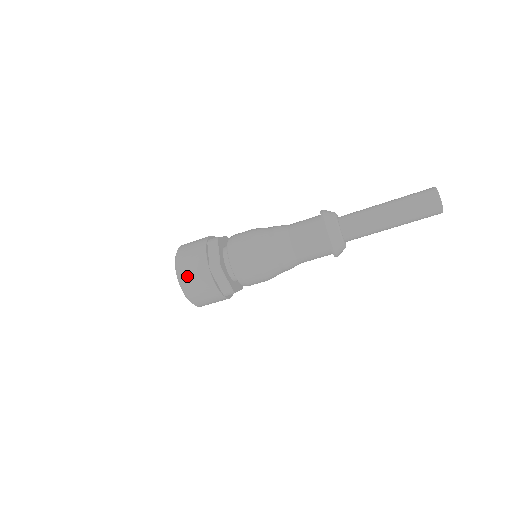
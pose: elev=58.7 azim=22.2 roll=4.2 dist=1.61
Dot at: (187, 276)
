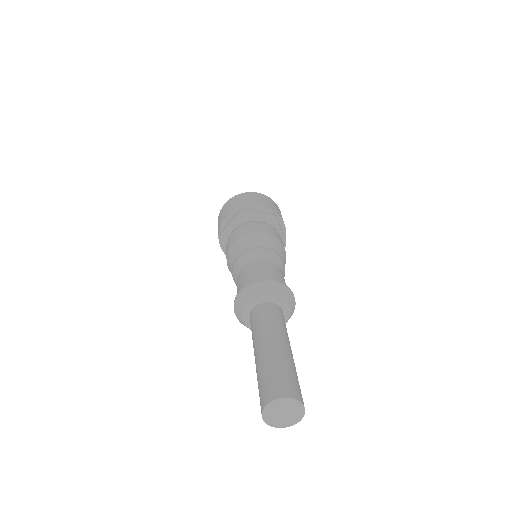
Dot at: occluded
